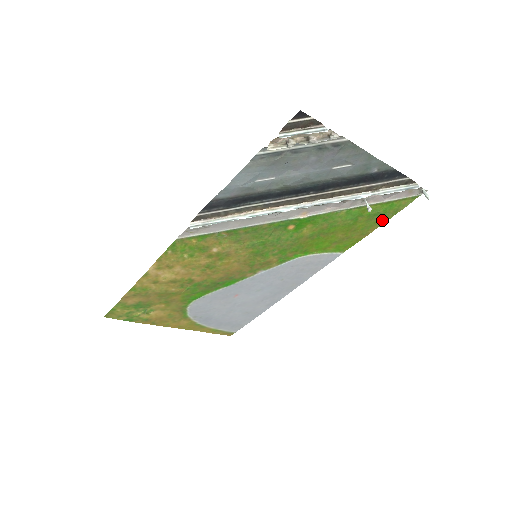
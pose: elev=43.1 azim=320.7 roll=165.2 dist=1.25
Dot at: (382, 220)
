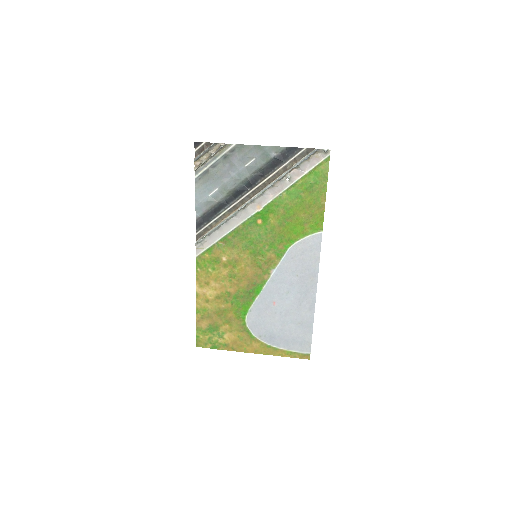
Dot at: (322, 189)
